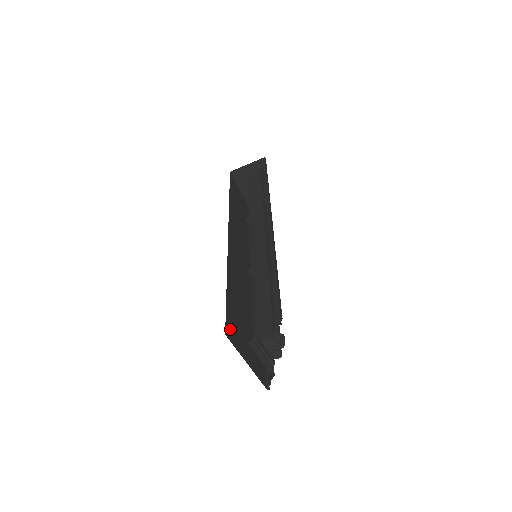
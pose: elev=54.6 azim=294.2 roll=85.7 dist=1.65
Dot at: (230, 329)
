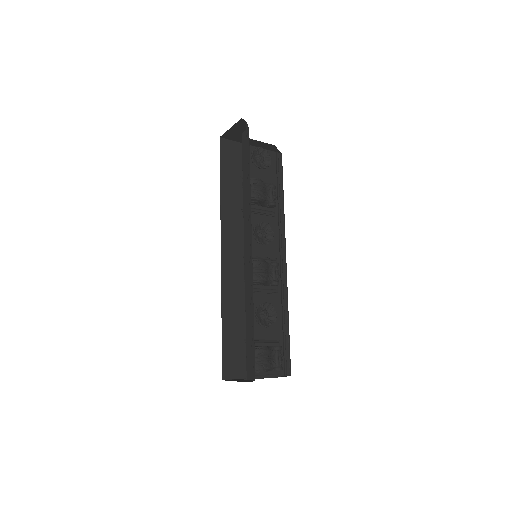
Dot at: (230, 367)
